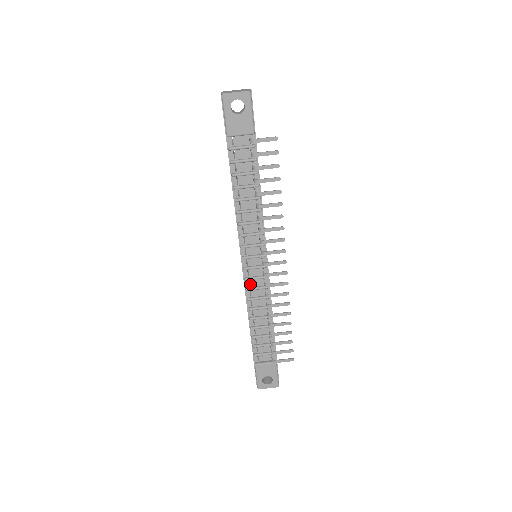
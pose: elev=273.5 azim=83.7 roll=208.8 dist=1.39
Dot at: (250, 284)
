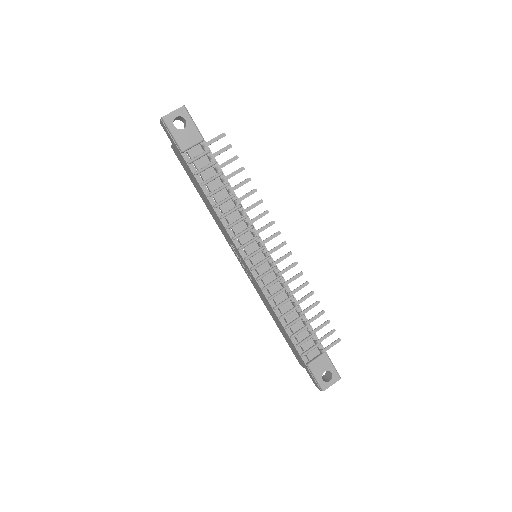
Dot at: (264, 283)
